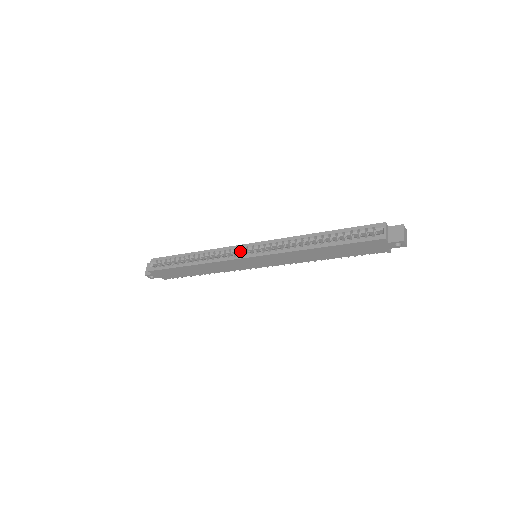
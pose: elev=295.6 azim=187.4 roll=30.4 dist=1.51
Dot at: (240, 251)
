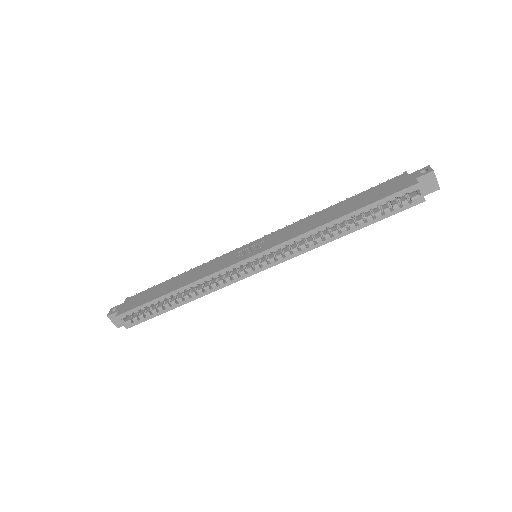
Dot at: occluded
